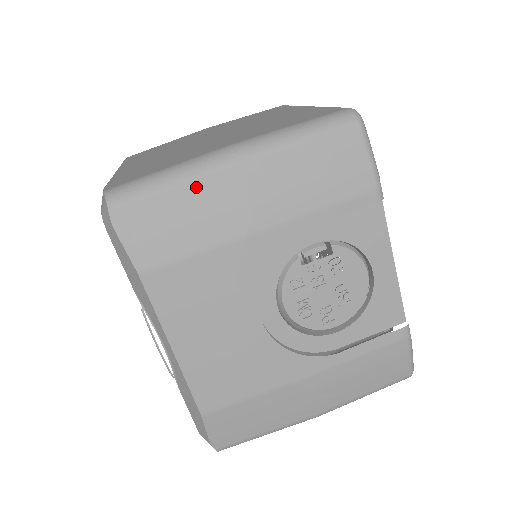
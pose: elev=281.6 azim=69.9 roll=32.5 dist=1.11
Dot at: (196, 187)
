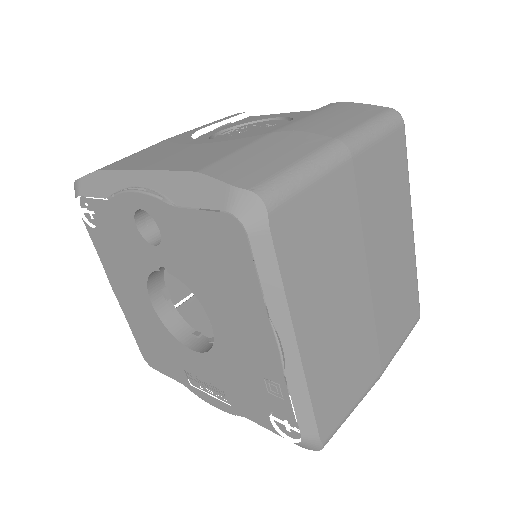
Dot at: occluded
